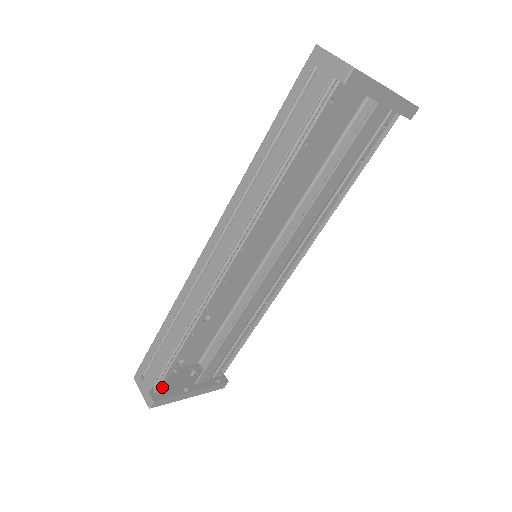
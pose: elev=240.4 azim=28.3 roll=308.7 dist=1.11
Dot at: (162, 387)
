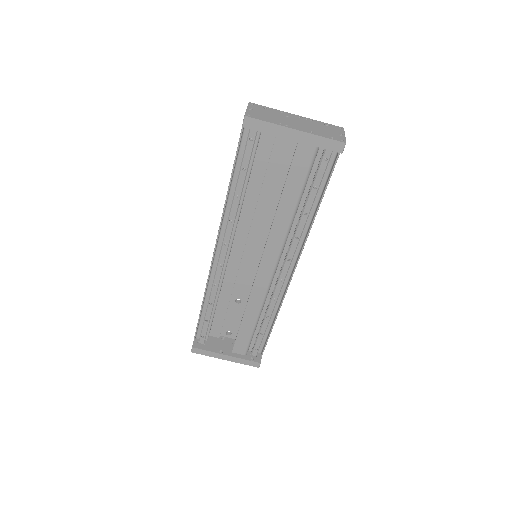
Dot at: (204, 342)
